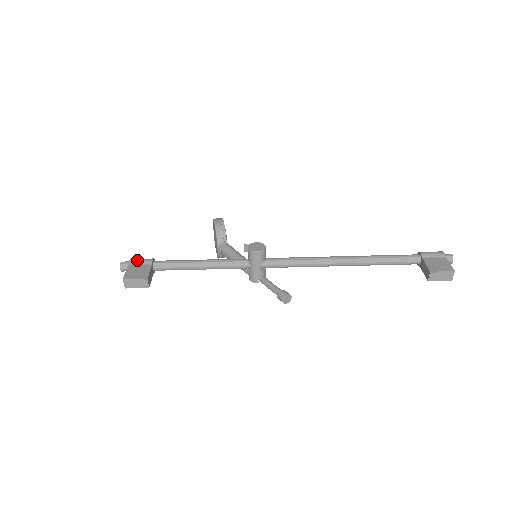
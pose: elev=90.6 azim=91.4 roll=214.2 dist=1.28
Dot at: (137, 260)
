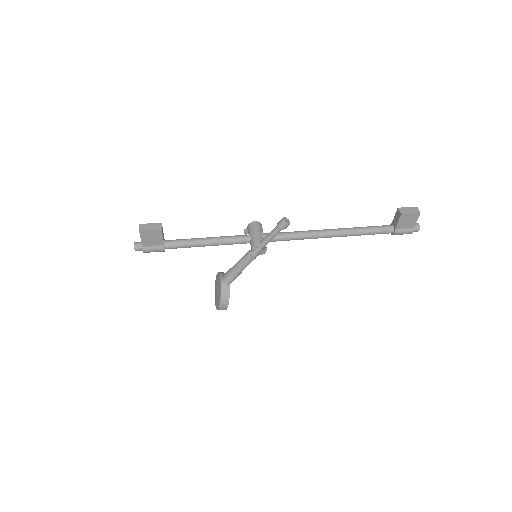
Dot at: occluded
